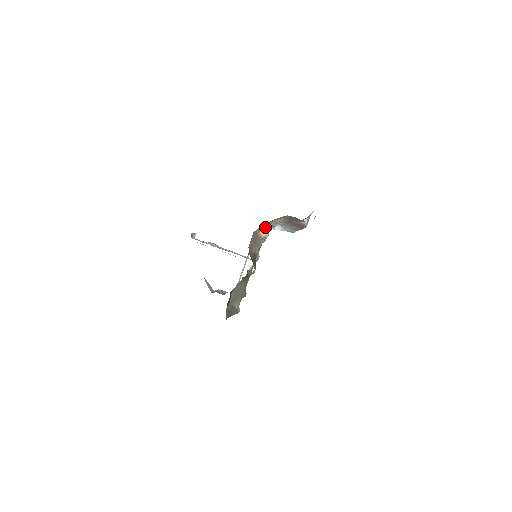
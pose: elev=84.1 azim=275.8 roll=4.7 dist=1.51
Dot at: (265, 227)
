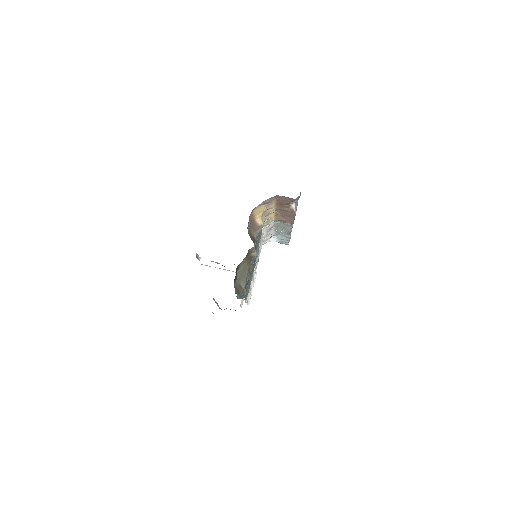
Dot at: (260, 214)
